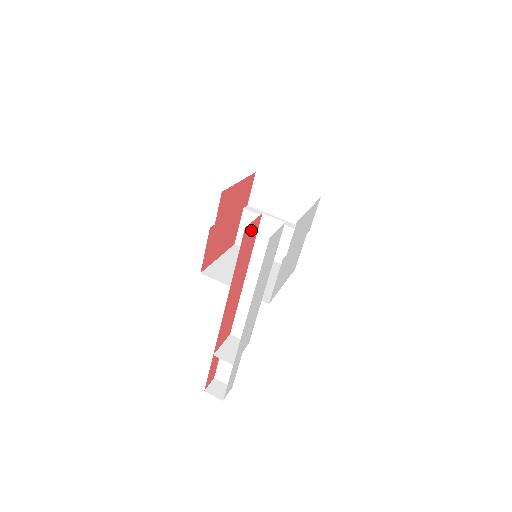
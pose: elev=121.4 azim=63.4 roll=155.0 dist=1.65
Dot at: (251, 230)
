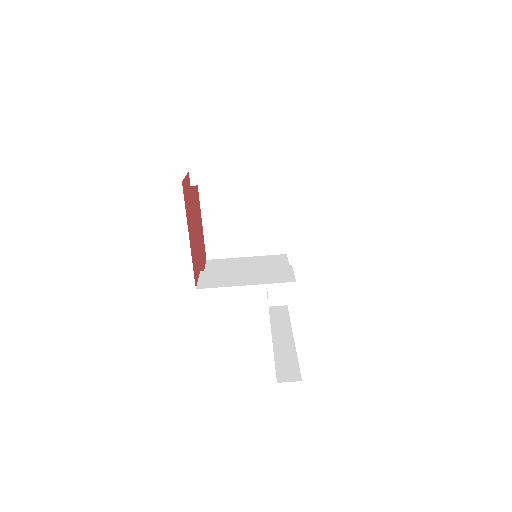
Dot at: occluded
